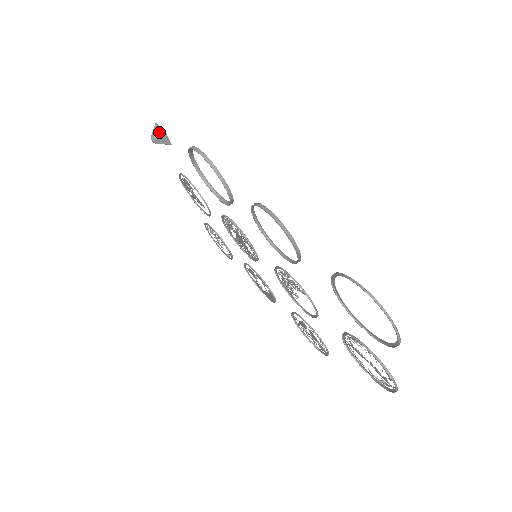
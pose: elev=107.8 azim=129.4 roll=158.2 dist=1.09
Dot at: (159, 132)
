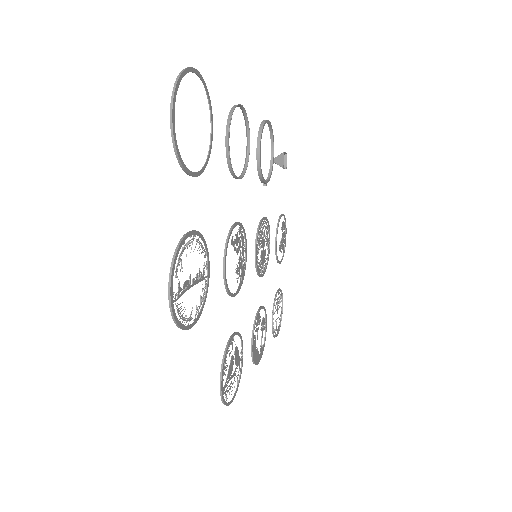
Dot at: (281, 154)
